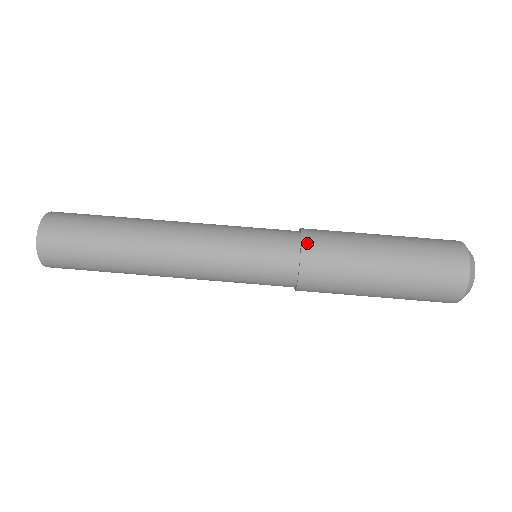
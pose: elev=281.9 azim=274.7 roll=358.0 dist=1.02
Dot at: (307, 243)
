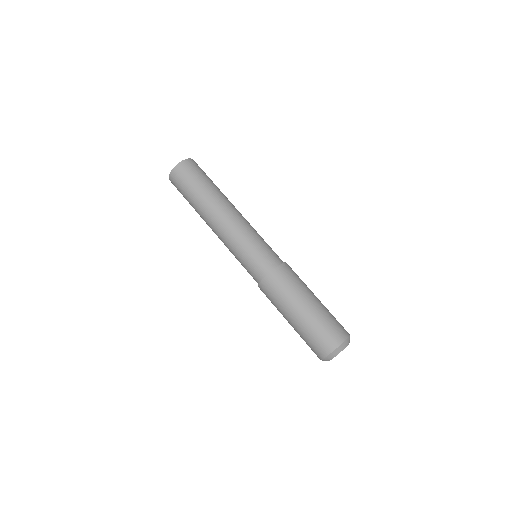
Dot at: (274, 273)
